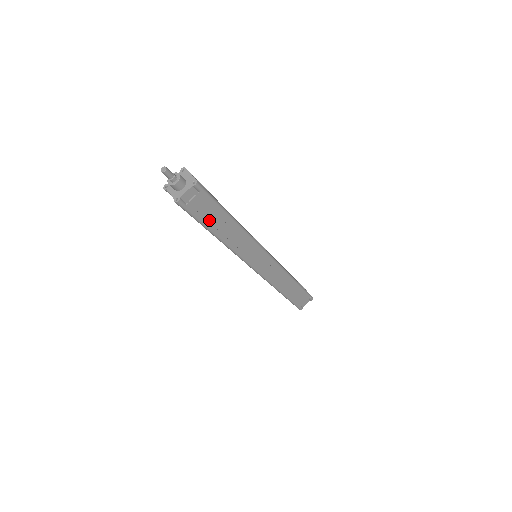
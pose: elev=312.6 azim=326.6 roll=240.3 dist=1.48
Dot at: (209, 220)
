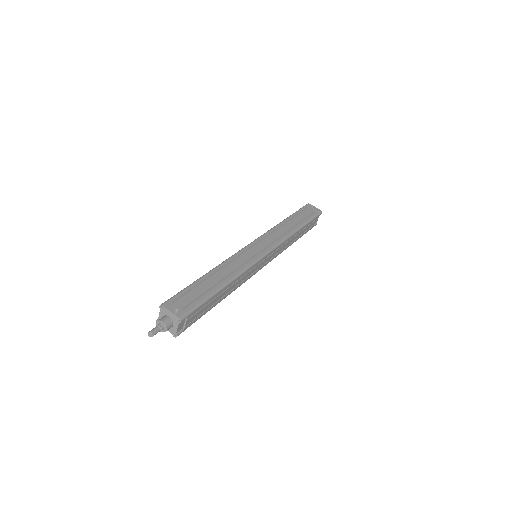
Dot at: (206, 308)
